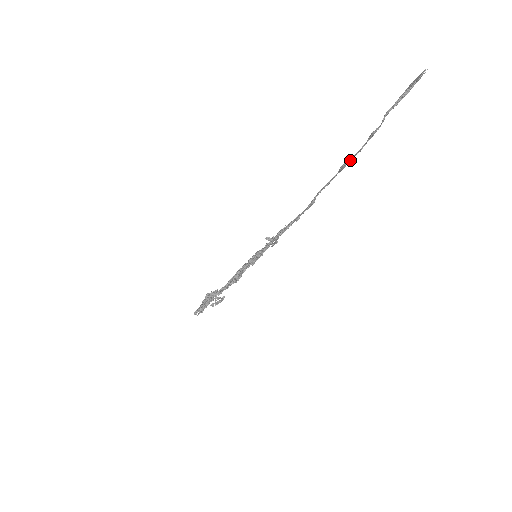
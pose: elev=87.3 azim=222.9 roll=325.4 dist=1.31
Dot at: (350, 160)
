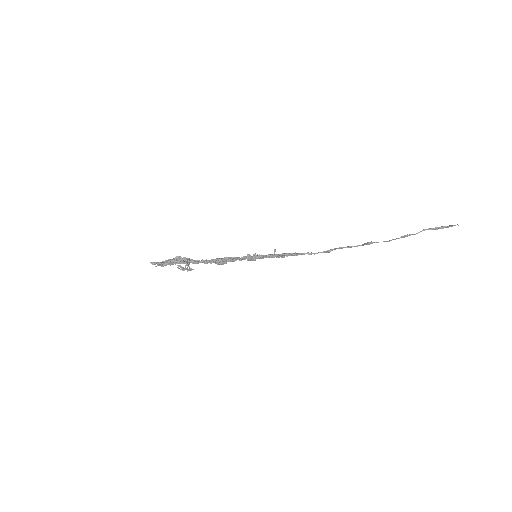
Dot at: (377, 242)
